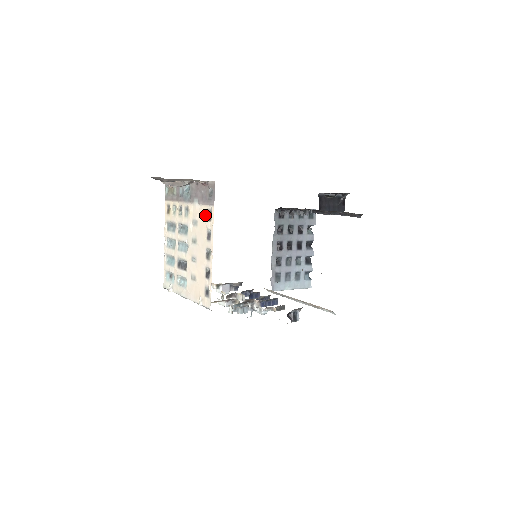
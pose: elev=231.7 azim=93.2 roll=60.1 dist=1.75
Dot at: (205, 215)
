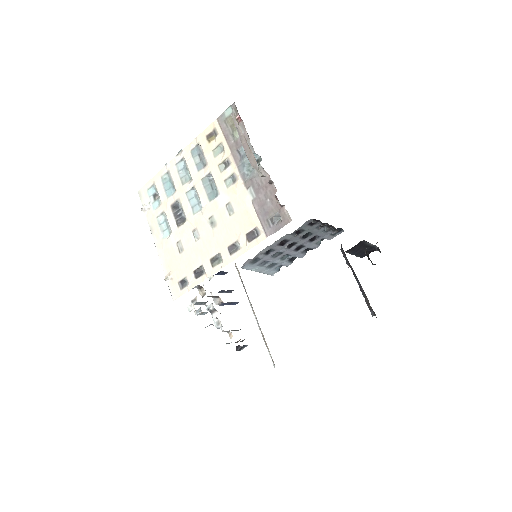
Dot at: (248, 225)
